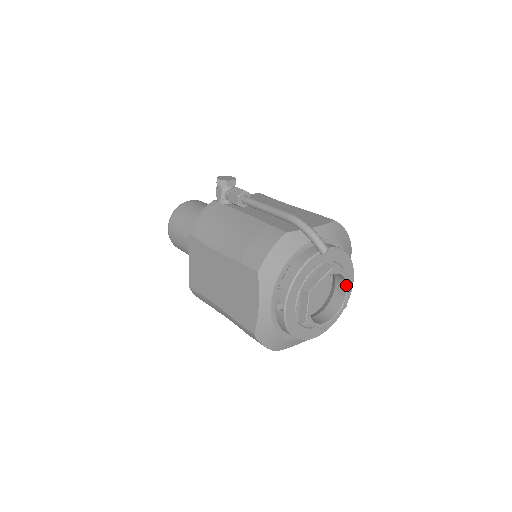
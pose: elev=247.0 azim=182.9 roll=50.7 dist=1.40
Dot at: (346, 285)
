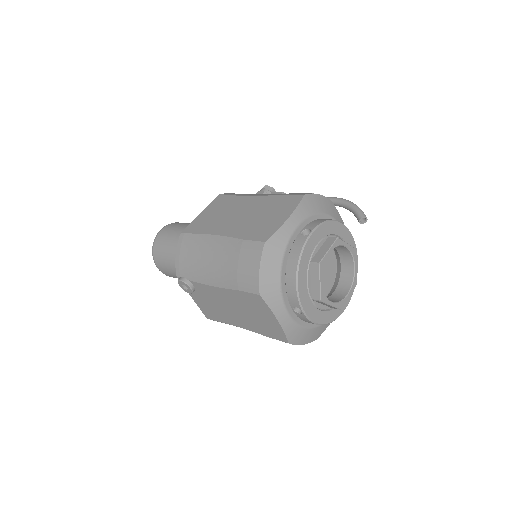
Dot at: (350, 286)
